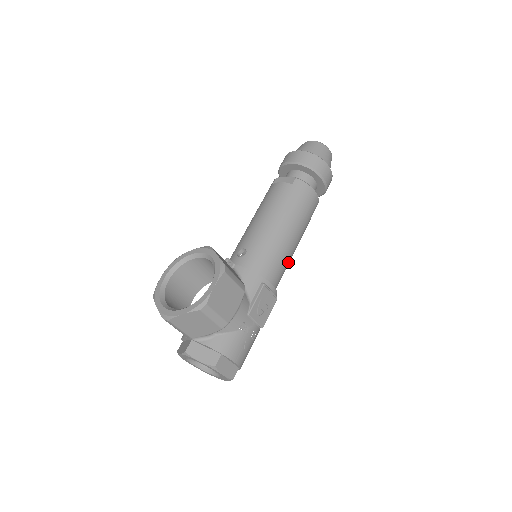
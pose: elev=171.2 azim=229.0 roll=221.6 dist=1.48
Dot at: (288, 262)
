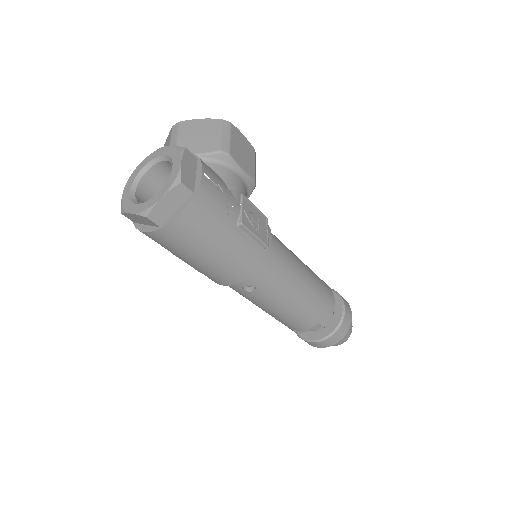
Dot at: (288, 274)
